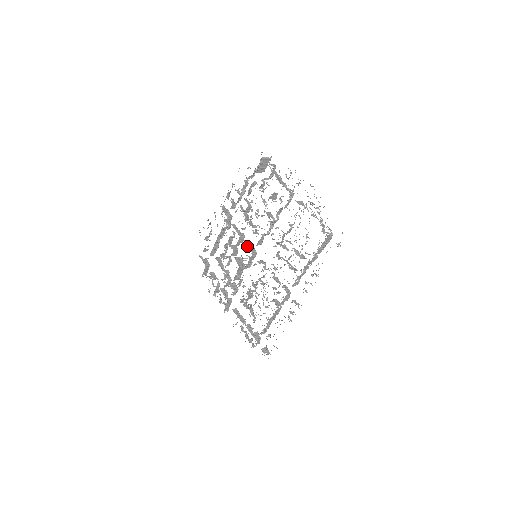
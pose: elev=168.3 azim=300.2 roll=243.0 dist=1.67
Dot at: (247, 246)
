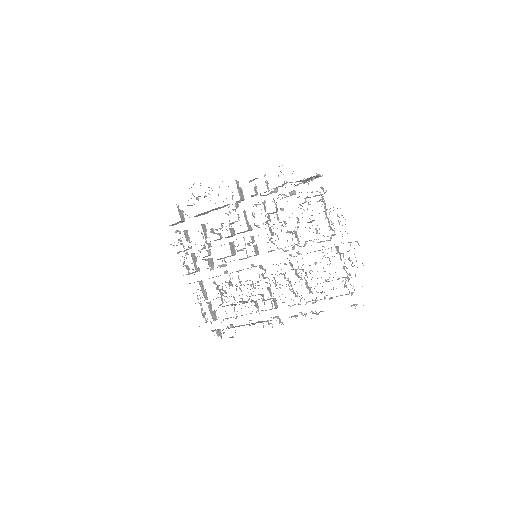
Dot at: occluded
